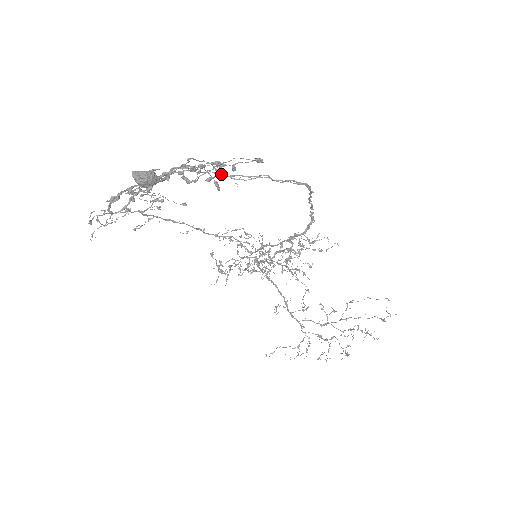
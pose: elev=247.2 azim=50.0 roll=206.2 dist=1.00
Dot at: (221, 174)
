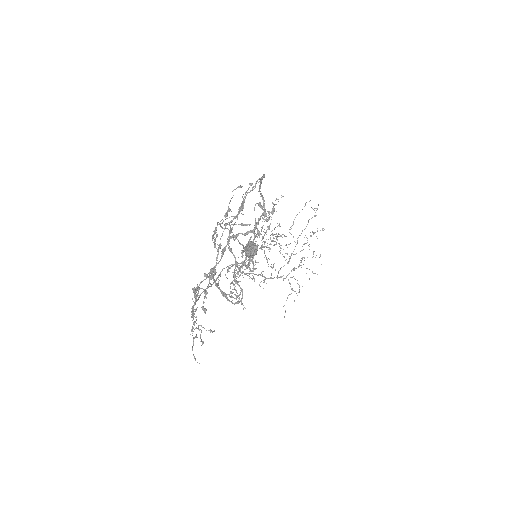
Dot at: occluded
